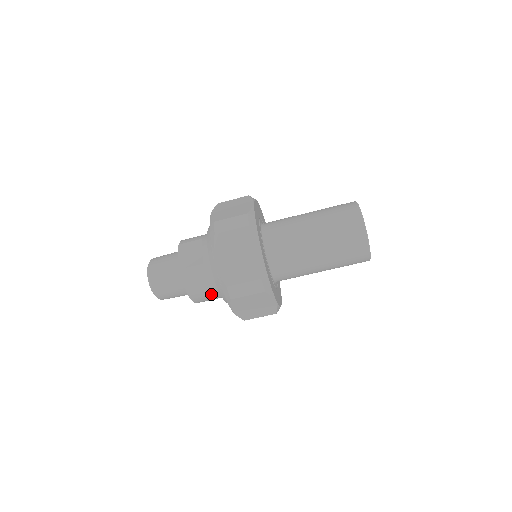
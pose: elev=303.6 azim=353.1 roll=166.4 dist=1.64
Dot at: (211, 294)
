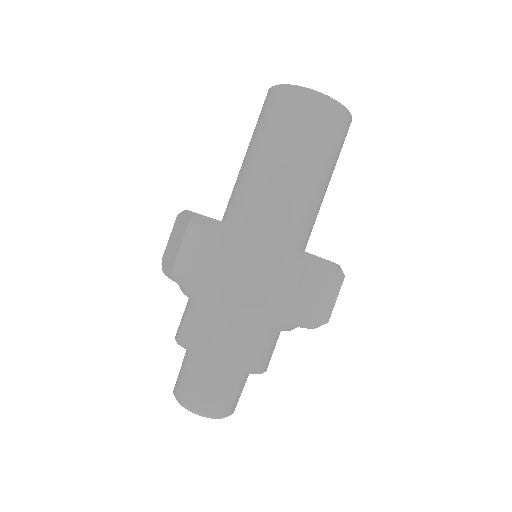
Dot at: (265, 343)
